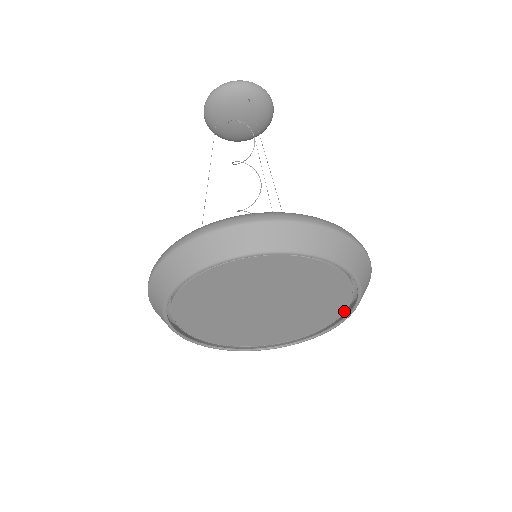
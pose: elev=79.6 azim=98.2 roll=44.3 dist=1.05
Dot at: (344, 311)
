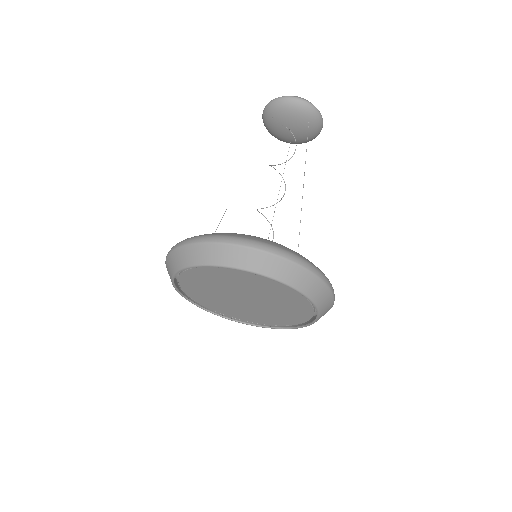
Dot at: (288, 325)
